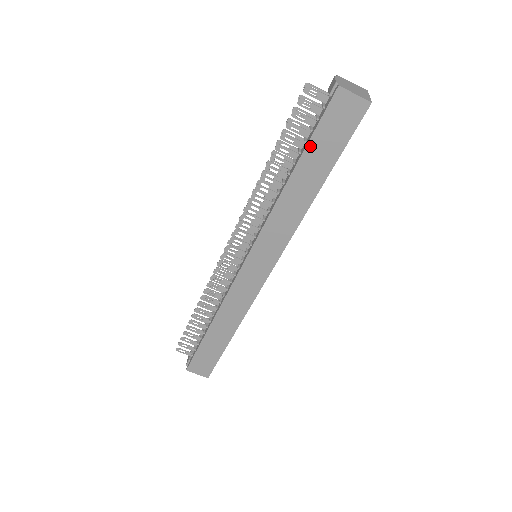
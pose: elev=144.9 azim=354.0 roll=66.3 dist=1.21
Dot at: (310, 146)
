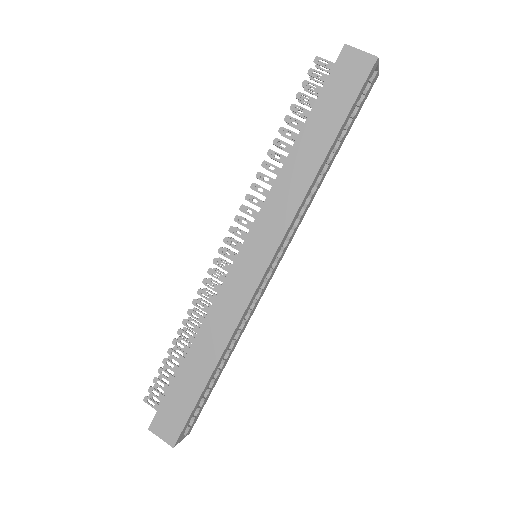
Dot at: (317, 106)
